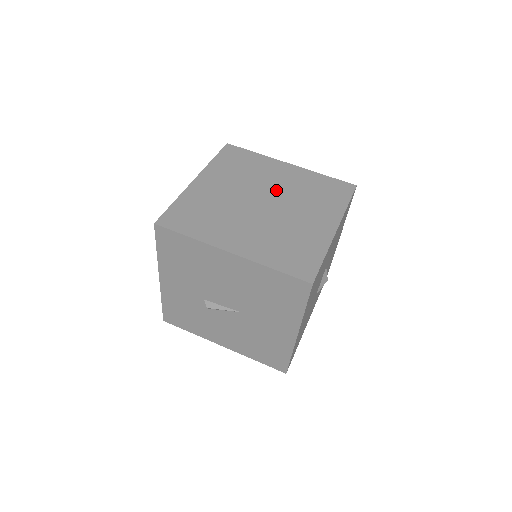
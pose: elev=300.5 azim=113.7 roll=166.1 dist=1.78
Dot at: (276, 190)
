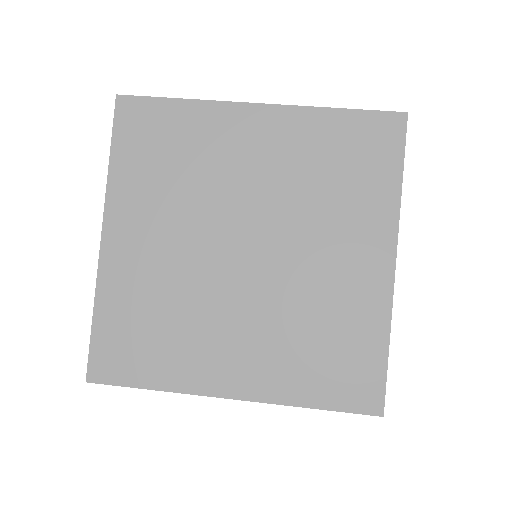
Dot at: (256, 201)
